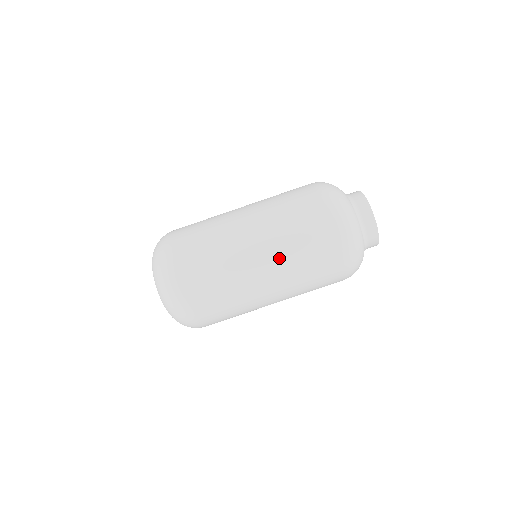
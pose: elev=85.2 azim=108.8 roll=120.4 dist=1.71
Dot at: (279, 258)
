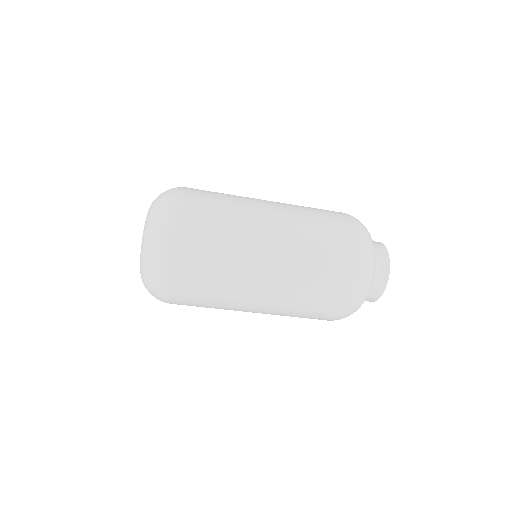
Dot at: occluded
